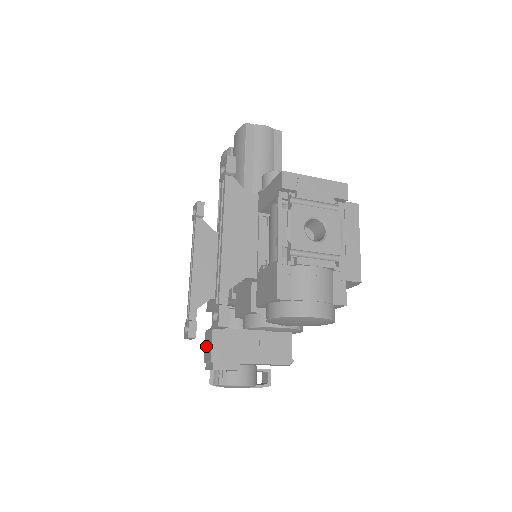
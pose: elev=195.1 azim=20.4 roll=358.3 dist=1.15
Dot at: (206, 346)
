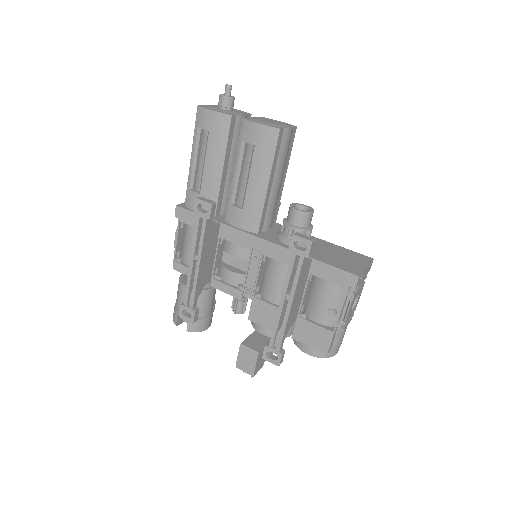
Dot at: (243, 357)
